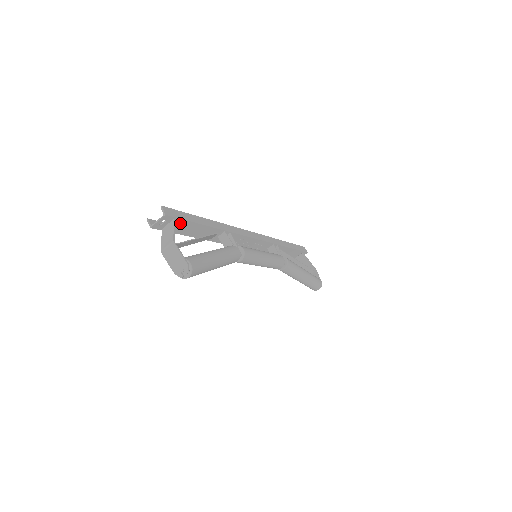
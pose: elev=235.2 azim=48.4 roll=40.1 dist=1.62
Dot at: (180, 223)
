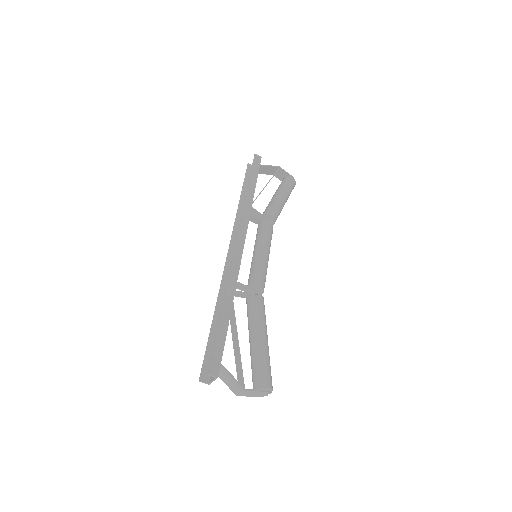
Dot at: occluded
